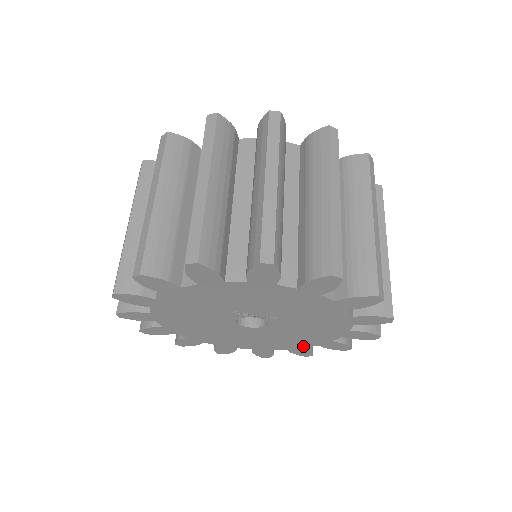
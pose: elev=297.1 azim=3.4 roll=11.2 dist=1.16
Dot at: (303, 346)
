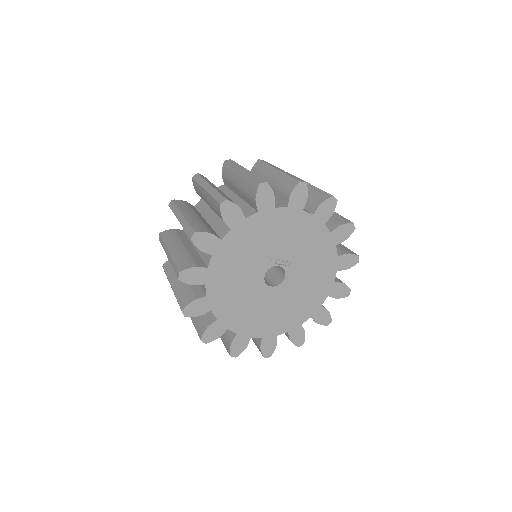
Dot at: (300, 322)
